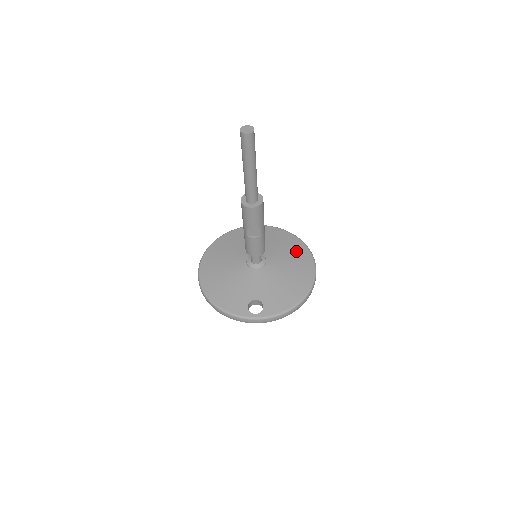
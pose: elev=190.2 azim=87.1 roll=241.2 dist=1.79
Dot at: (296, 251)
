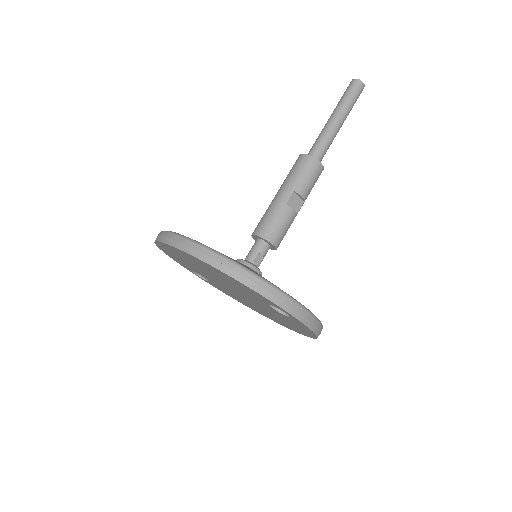
Dot at: occluded
